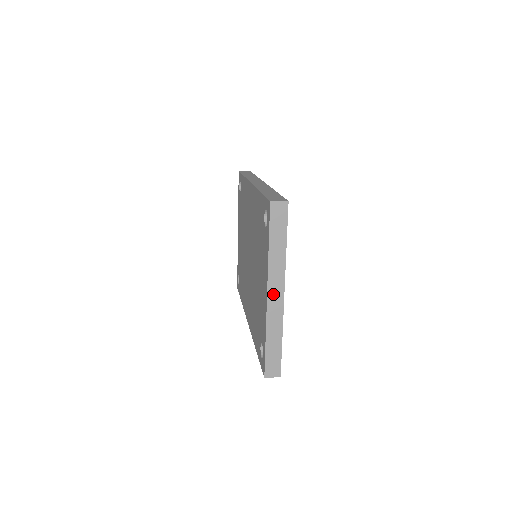
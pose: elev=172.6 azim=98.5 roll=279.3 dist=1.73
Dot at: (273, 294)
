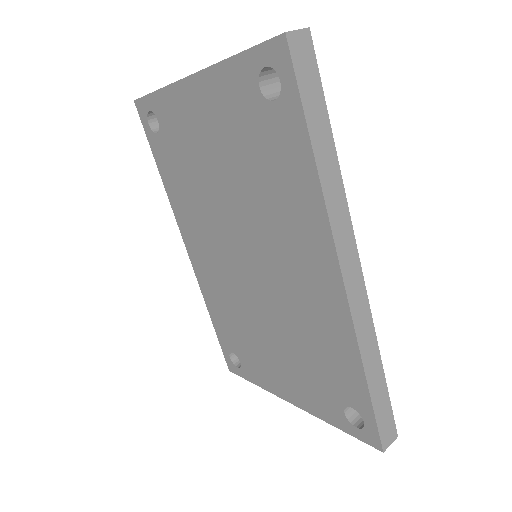
Dot at: occluded
